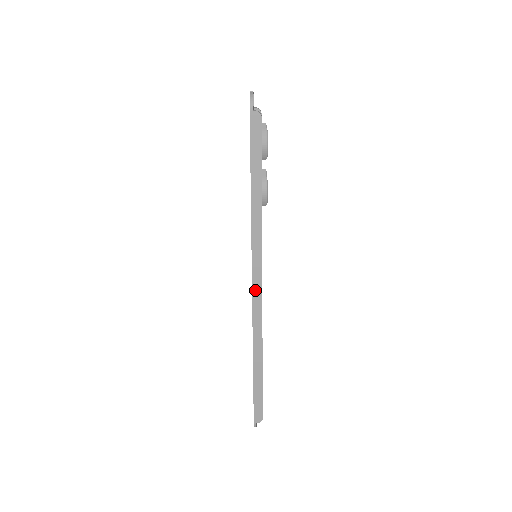
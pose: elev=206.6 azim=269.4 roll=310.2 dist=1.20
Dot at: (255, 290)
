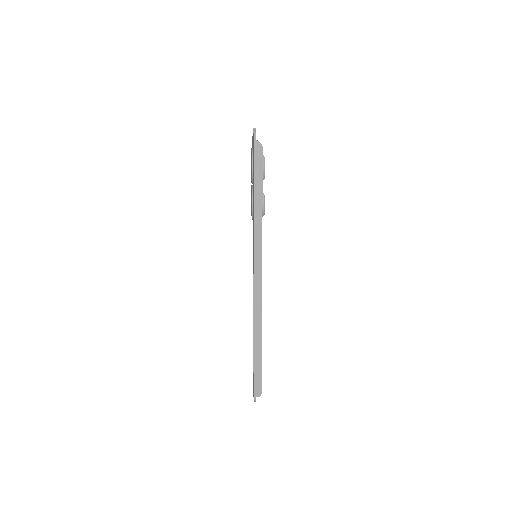
Dot at: (256, 282)
